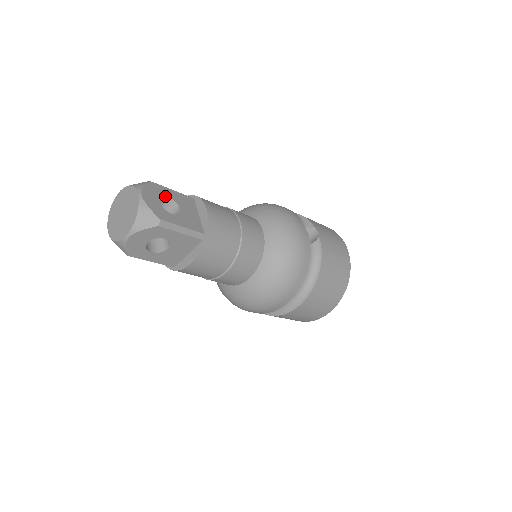
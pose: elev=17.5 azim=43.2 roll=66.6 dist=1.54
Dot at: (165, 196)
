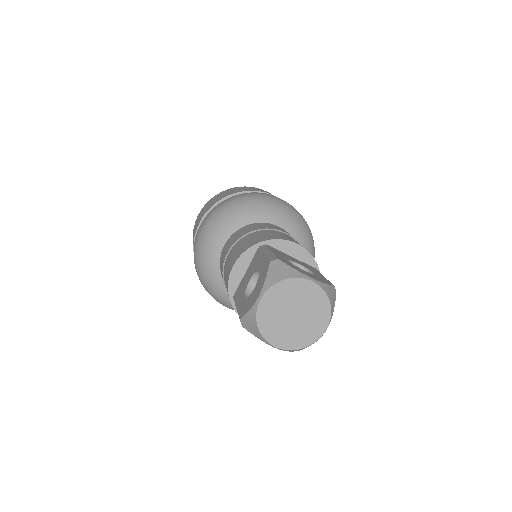
Dot at: occluded
